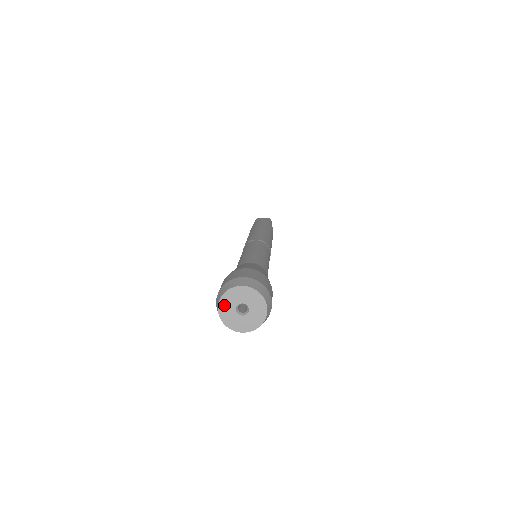
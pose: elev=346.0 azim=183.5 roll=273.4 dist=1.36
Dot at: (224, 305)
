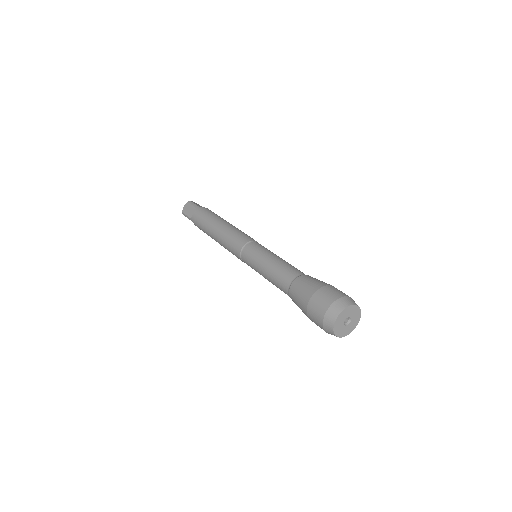
Dot at: (342, 315)
